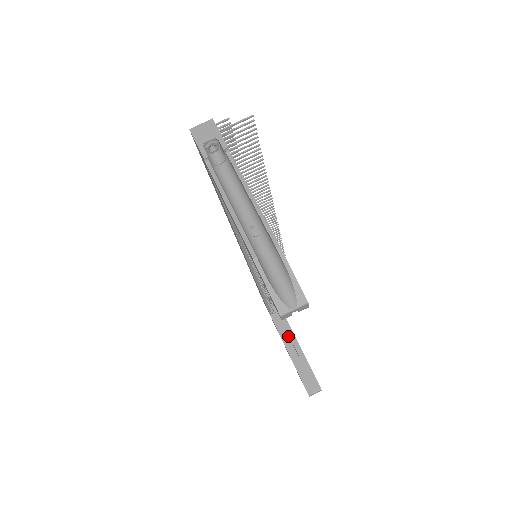
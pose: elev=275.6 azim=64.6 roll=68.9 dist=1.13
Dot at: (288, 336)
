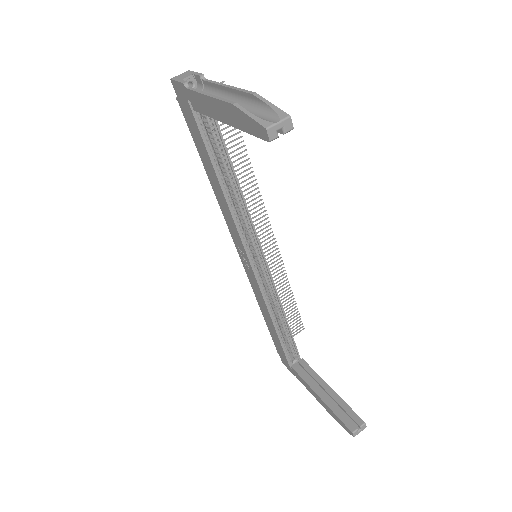
Dot at: (314, 380)
